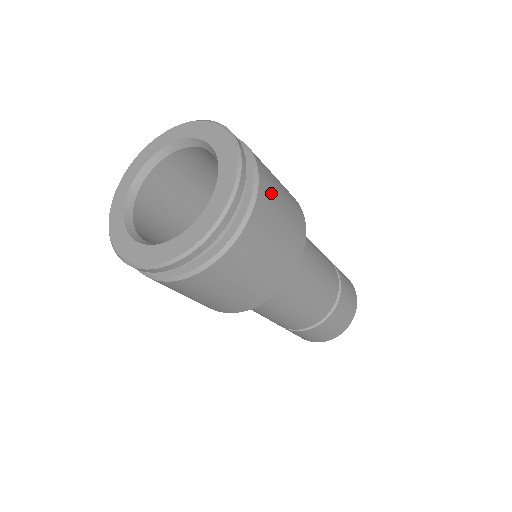
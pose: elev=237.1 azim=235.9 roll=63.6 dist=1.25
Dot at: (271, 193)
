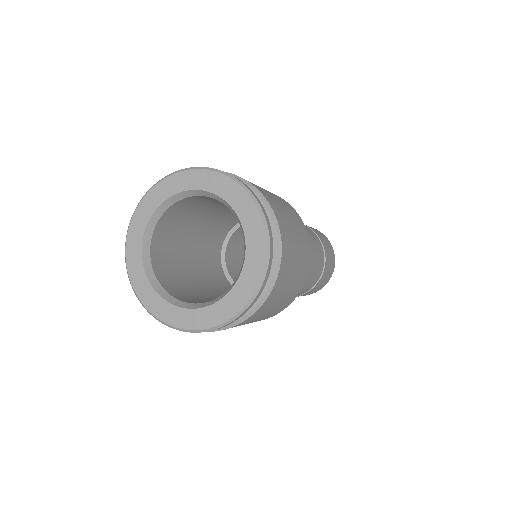
Dot at: (288, 237)
